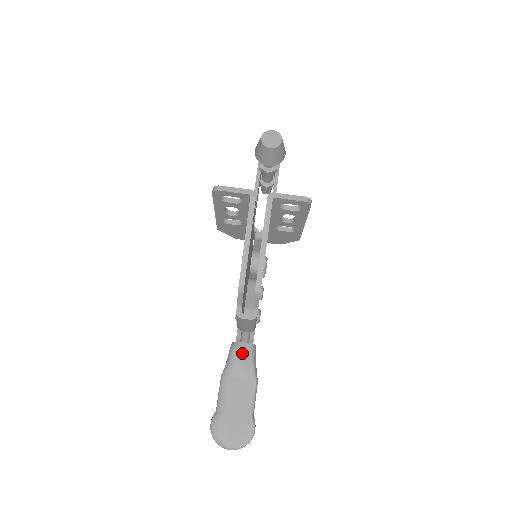
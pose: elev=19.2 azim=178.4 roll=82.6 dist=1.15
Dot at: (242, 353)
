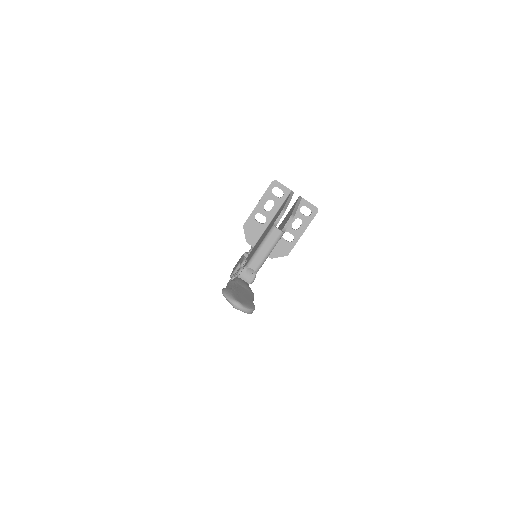
Dot at: (244, 282)
